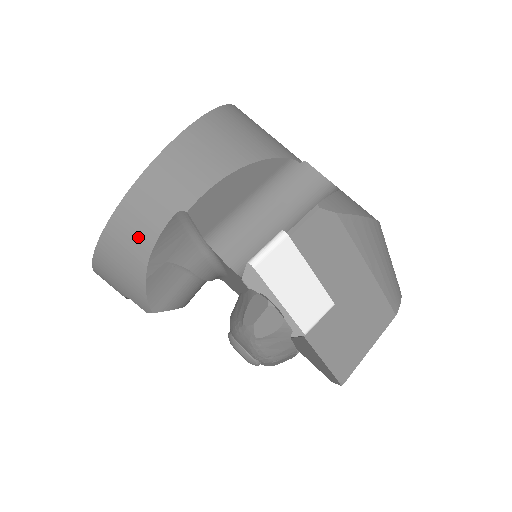
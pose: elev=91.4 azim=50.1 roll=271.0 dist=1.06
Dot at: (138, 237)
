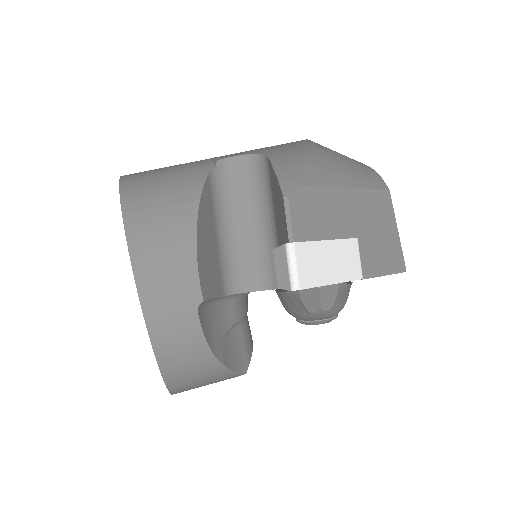
Dot at: (191, 352)
